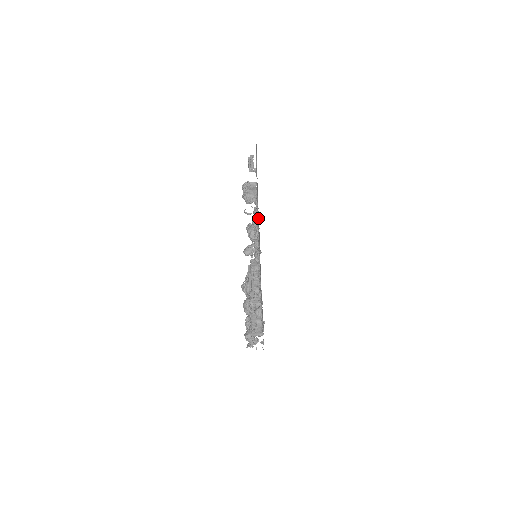
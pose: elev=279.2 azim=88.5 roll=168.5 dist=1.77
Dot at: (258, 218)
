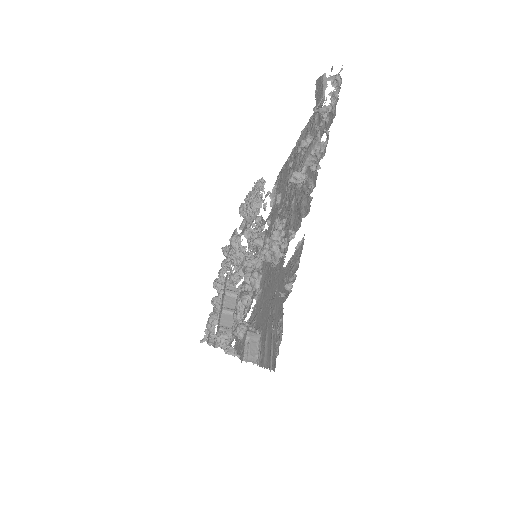
Dot at: occluded
